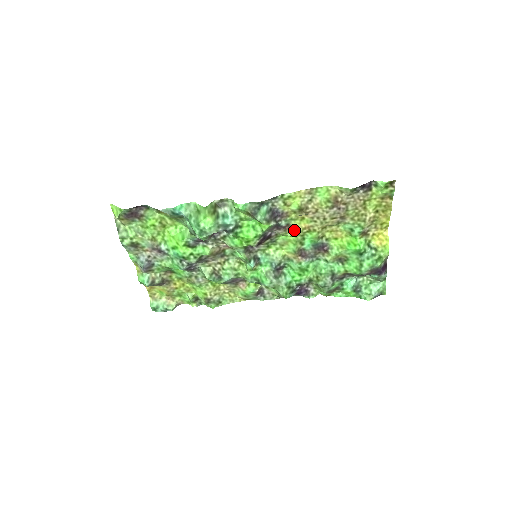
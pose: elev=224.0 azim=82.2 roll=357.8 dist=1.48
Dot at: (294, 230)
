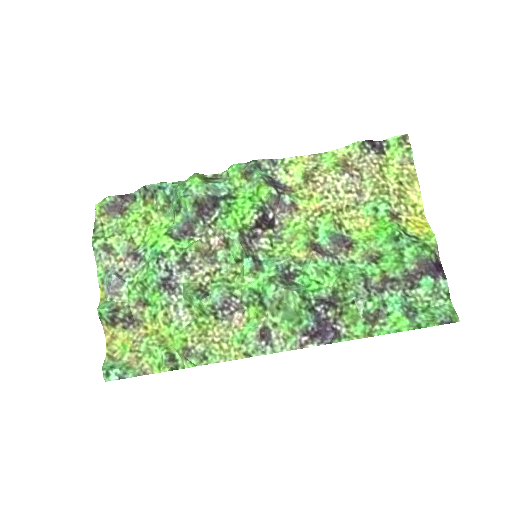
Dot at: (302, 214)
